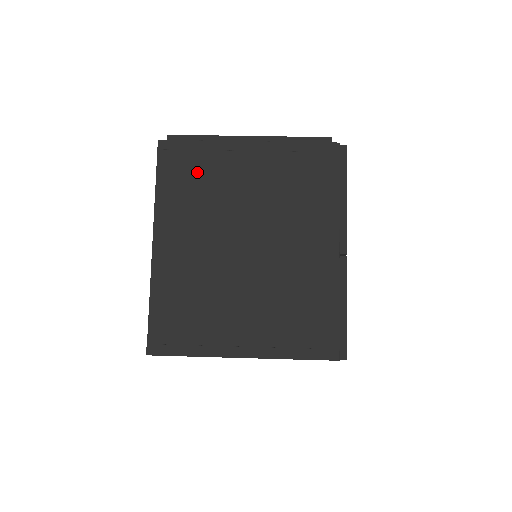
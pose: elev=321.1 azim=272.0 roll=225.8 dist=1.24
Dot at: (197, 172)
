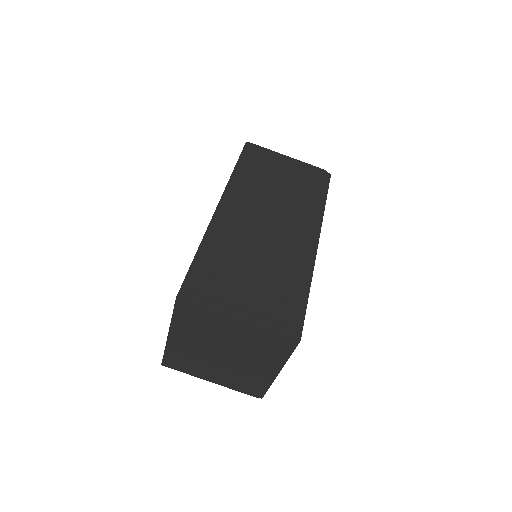
Dot at: (199, 319)
